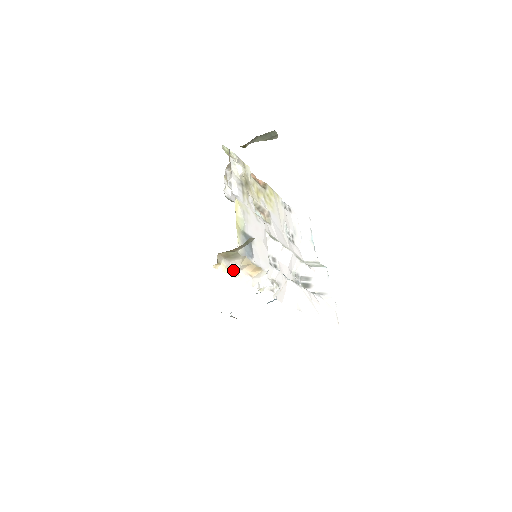
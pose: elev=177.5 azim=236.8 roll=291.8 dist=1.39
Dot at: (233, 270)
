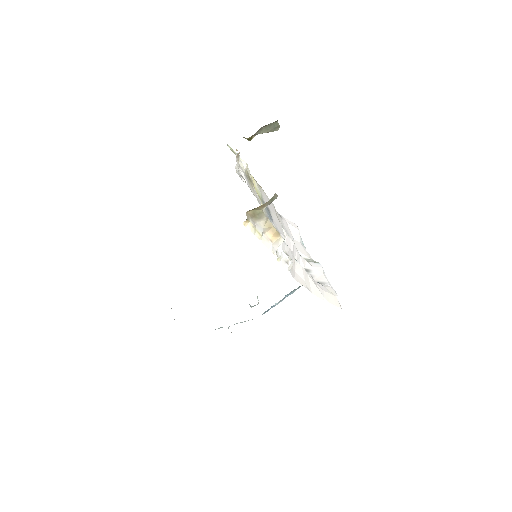
Dot at: (258, 231)
